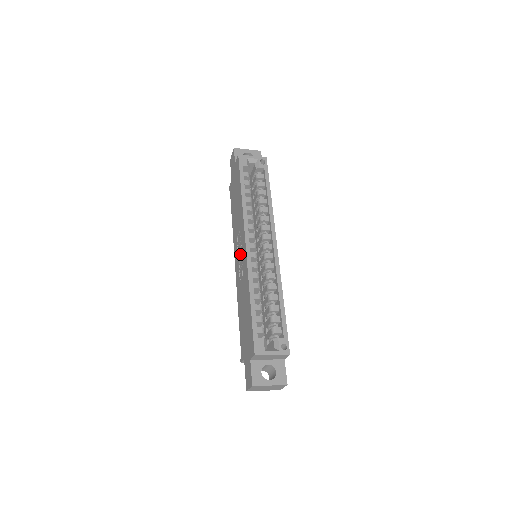
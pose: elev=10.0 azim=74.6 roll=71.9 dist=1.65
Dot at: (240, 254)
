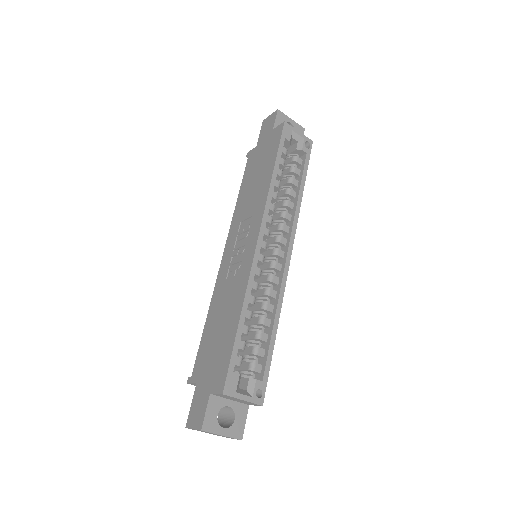
Dot at: (240, 246)
